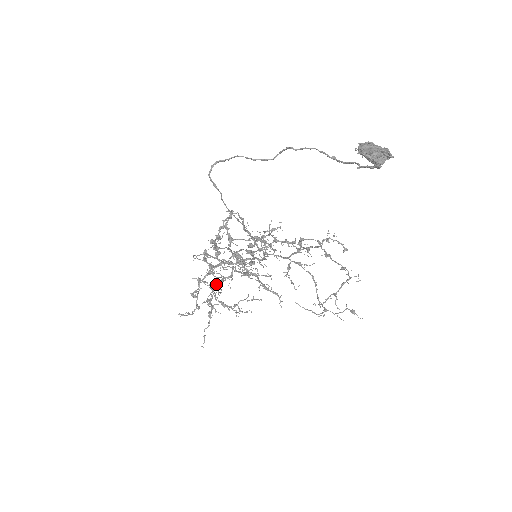
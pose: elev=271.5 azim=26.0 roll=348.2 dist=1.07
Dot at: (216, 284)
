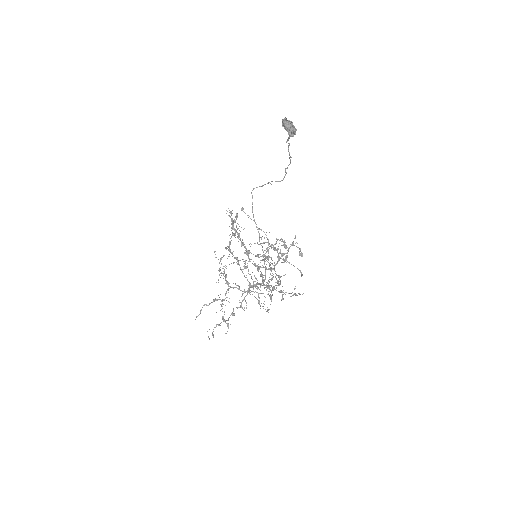
Dot at: (232, 287)
